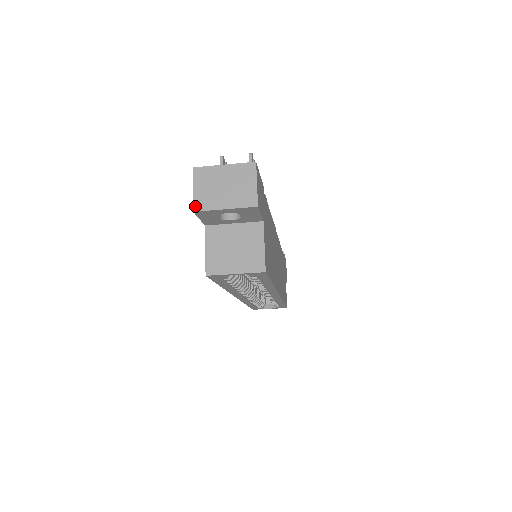
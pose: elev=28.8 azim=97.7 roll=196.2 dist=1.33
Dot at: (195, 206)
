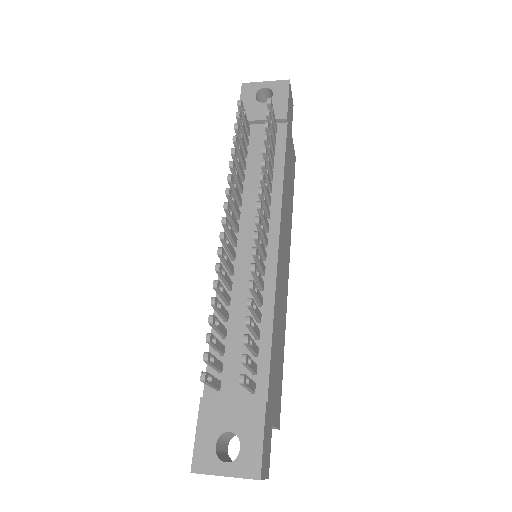
Dot at: occluded
